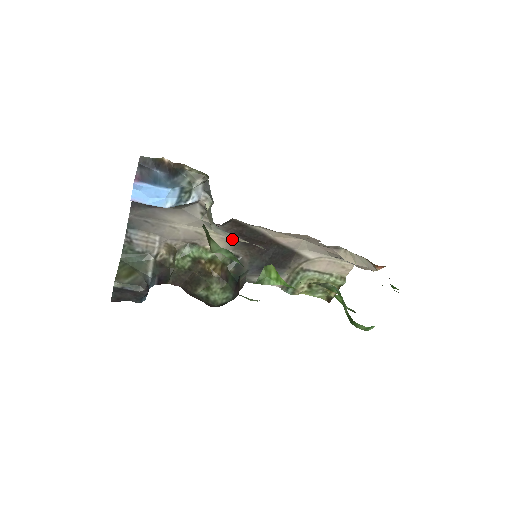
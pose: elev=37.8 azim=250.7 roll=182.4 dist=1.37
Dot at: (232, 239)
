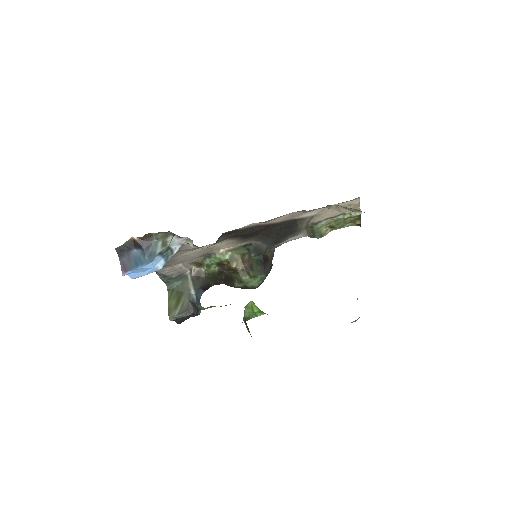
Dot at: occluded
